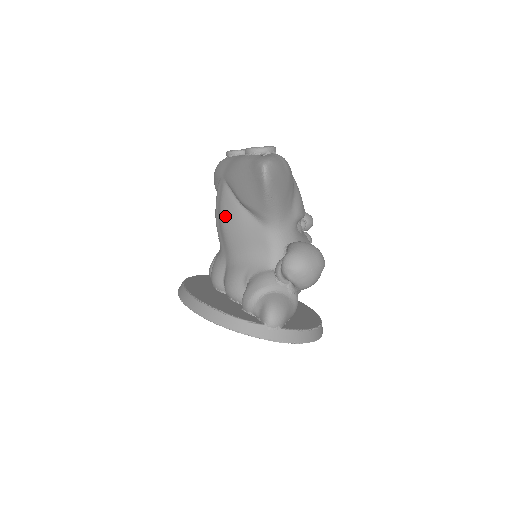
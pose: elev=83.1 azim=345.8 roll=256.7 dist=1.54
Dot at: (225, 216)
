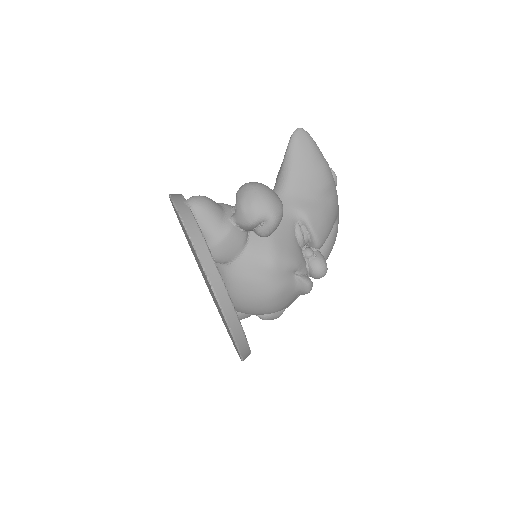
Dot at: occluded
